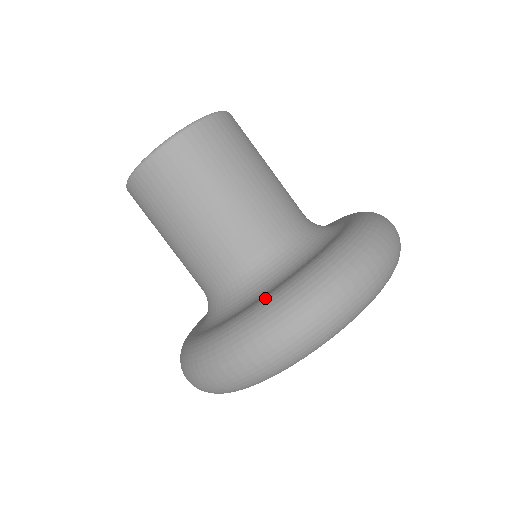
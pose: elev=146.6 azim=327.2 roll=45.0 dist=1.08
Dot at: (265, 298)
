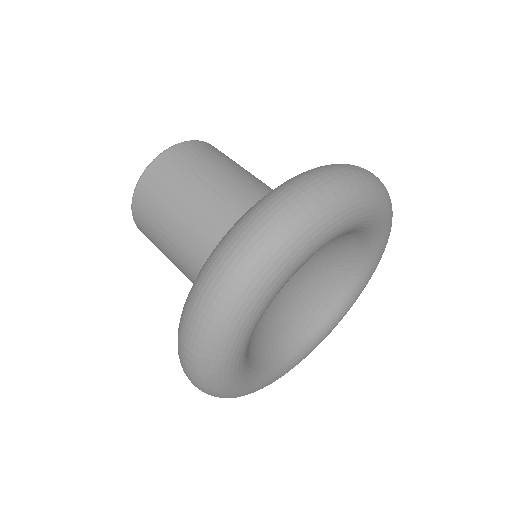
Dot at: occluded
